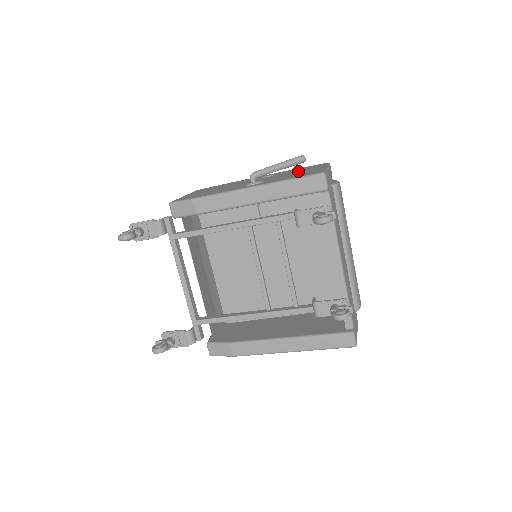
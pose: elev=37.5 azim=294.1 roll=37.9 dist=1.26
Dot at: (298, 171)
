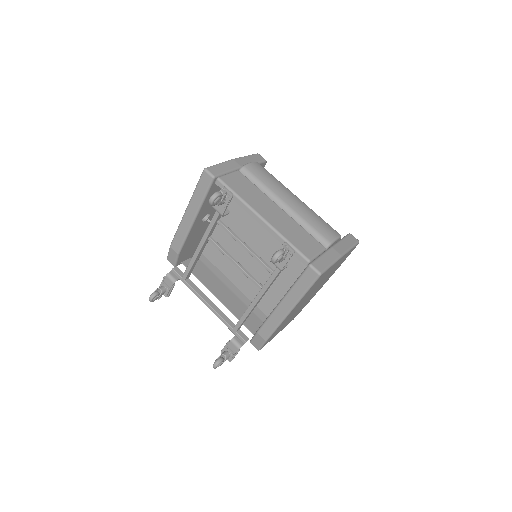
Dot at: occluded
